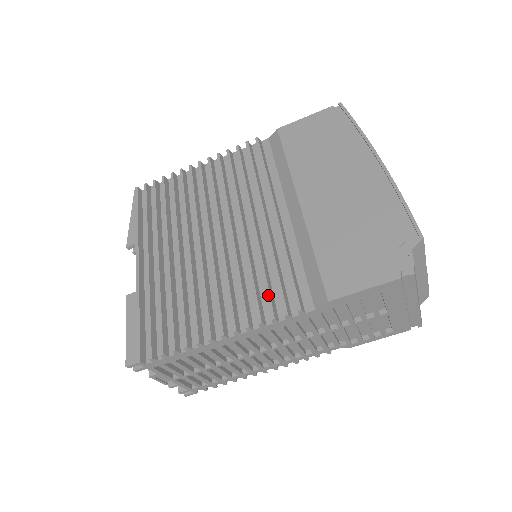
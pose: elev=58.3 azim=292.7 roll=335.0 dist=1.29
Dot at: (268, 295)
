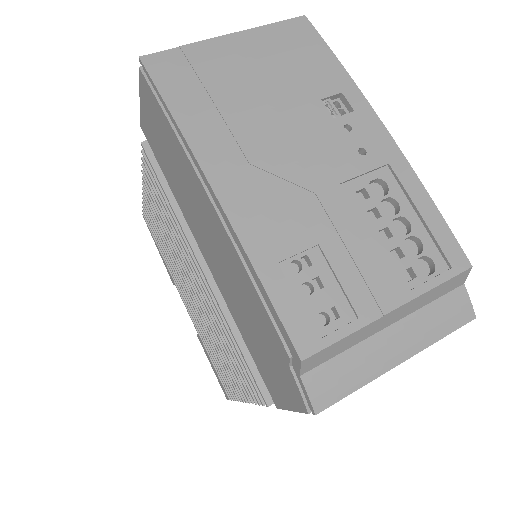
Dot at: (245, 377)
